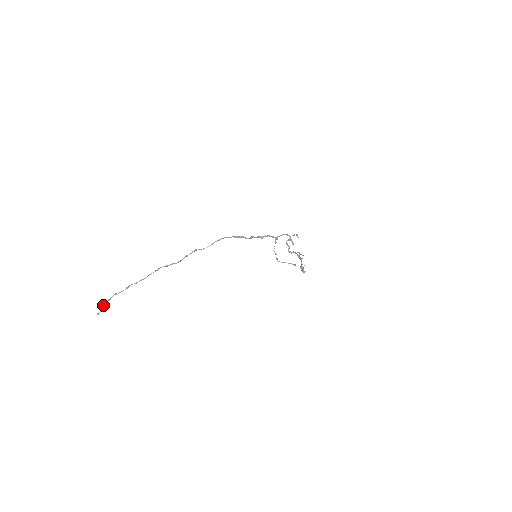
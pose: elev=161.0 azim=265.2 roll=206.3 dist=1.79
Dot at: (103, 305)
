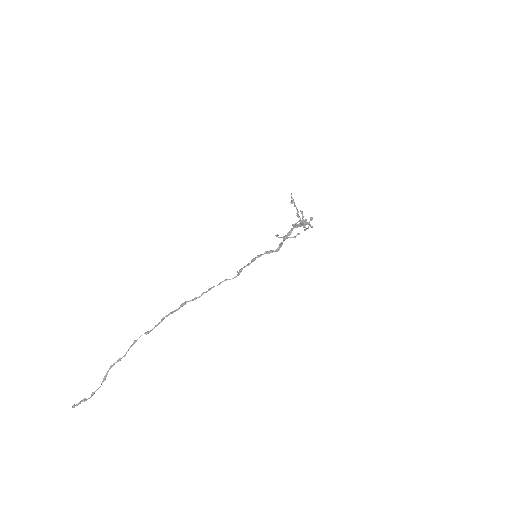
Dot at: occluded
